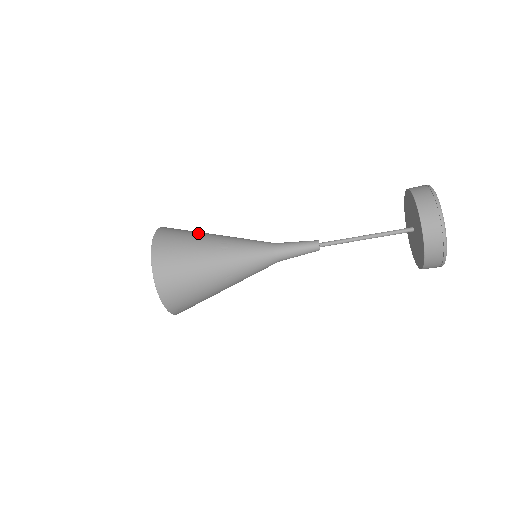
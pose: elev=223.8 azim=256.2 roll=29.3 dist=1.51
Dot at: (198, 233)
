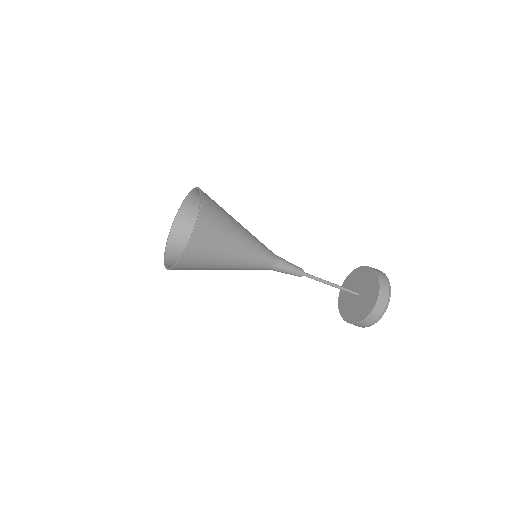
Dot at: (230, 224)
